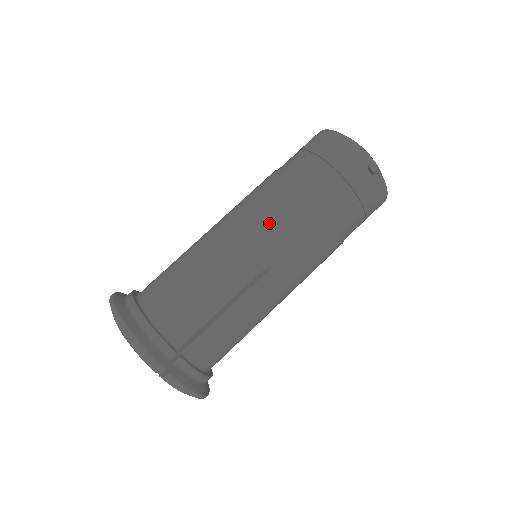
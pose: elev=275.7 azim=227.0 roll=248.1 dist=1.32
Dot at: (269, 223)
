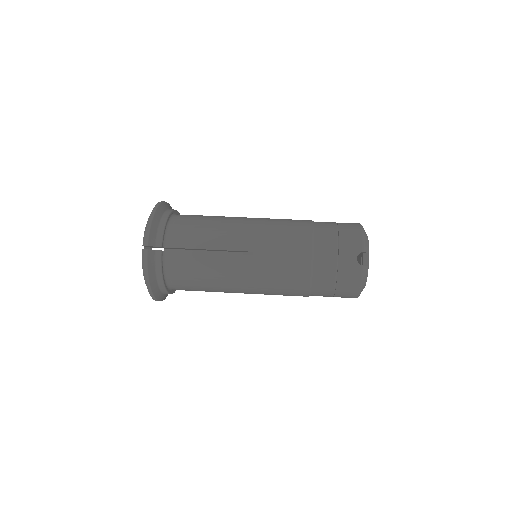
Dot at: (275, 232)
